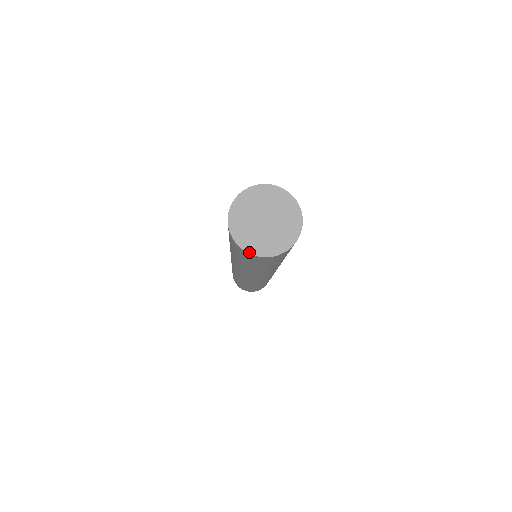
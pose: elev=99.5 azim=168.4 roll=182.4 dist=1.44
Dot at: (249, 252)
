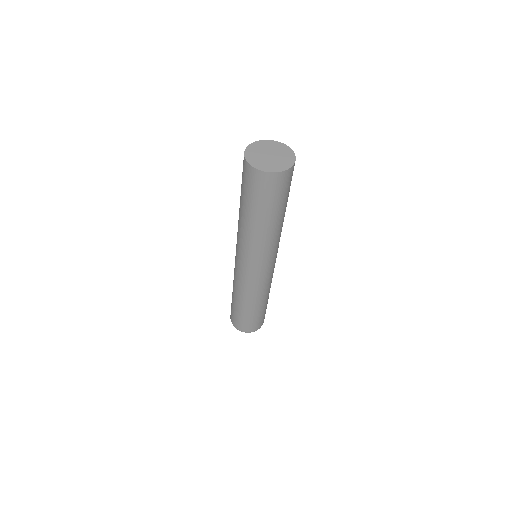
Dot at: (279, 171)
